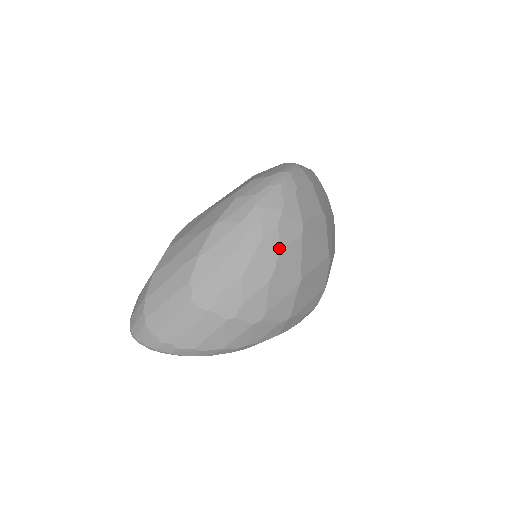
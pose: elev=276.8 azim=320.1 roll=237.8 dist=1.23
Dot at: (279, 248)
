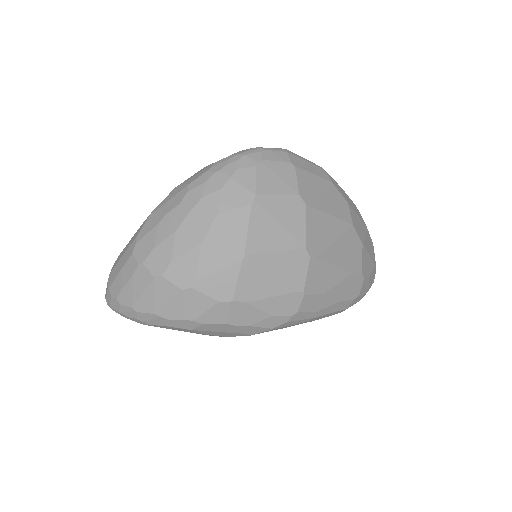
Dot at: (218, 211)
